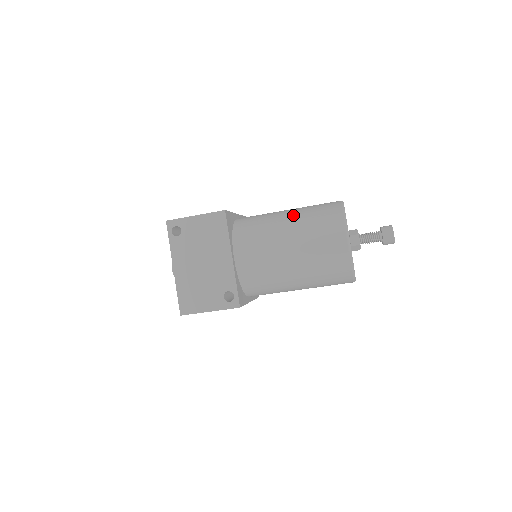
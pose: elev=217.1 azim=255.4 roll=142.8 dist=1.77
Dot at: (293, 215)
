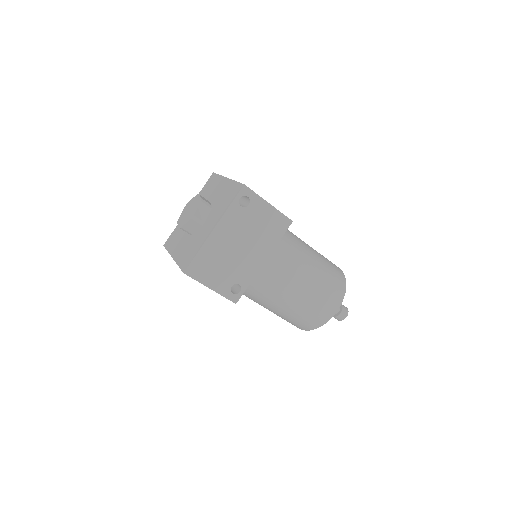
Dot at: (317, 259)
